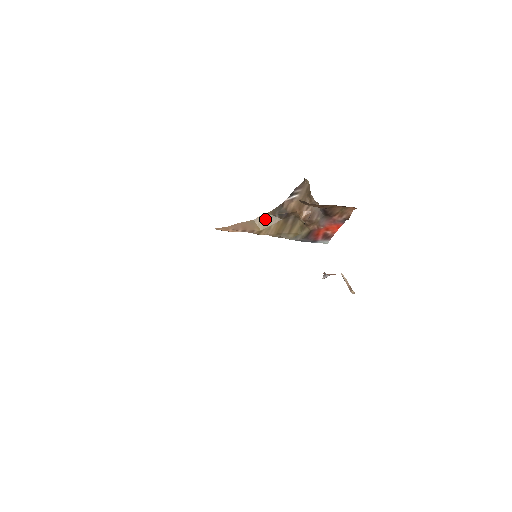
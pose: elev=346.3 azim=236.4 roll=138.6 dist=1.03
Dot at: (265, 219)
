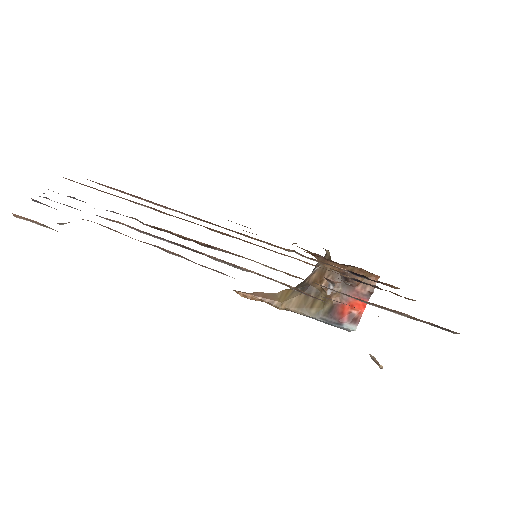
Dot at: (287, 293)
